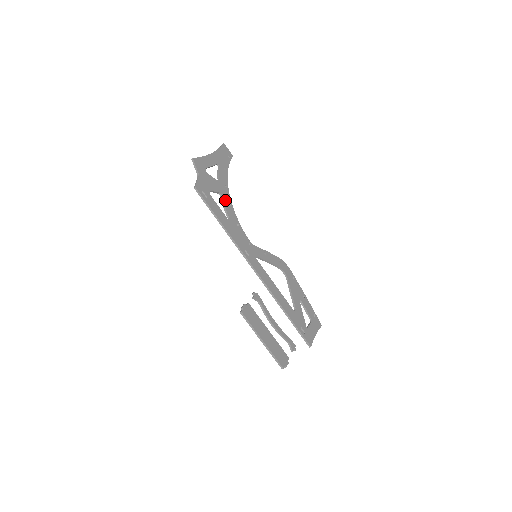
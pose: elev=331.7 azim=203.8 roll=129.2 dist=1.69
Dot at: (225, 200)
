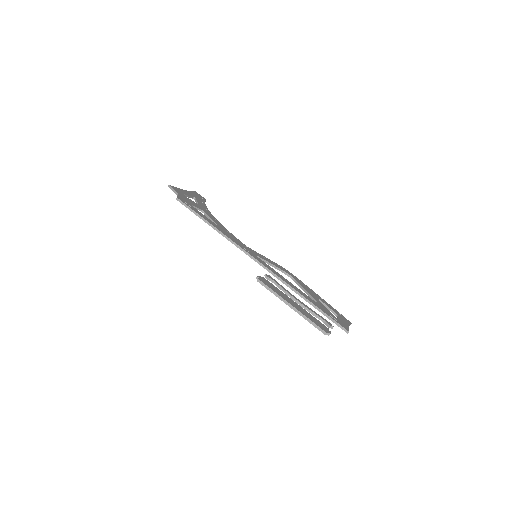
Dot at: (209, 215)
